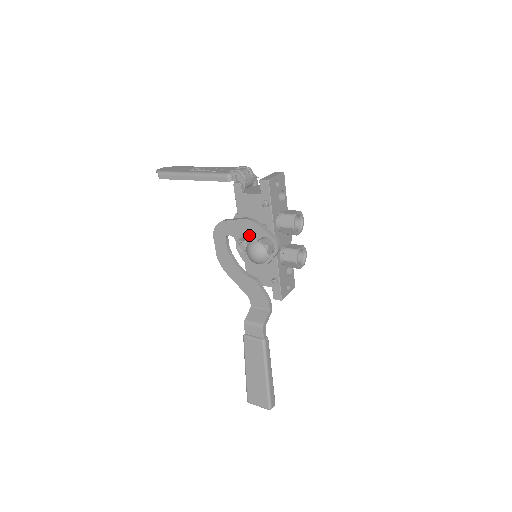
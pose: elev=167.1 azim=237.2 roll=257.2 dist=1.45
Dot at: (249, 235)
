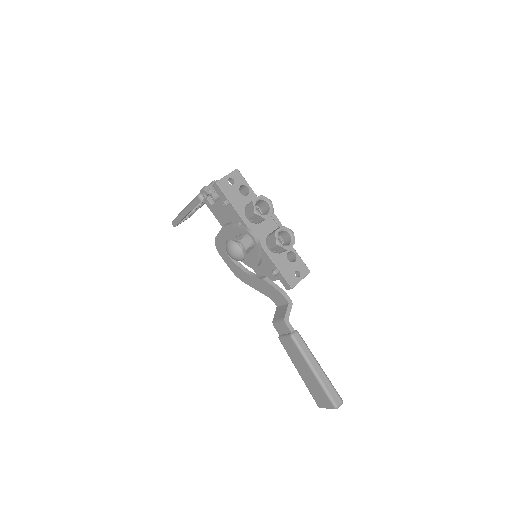
Dot at: occluded
